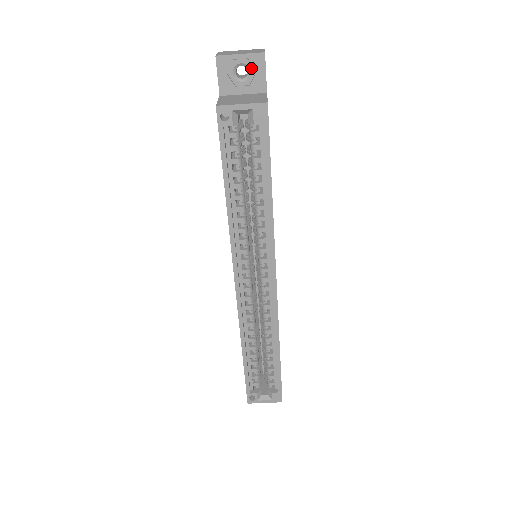
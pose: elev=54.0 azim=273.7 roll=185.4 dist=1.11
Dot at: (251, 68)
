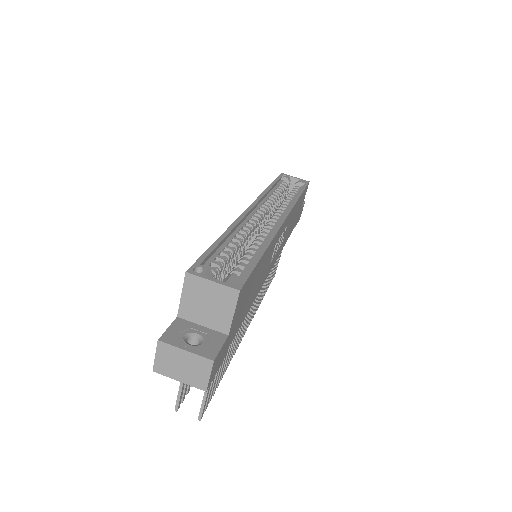
Dot at: occluded
